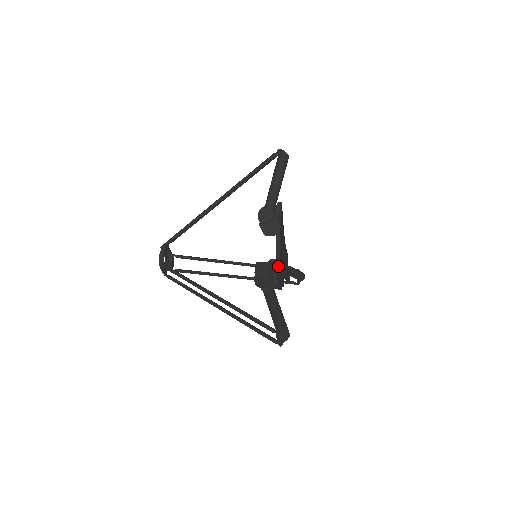
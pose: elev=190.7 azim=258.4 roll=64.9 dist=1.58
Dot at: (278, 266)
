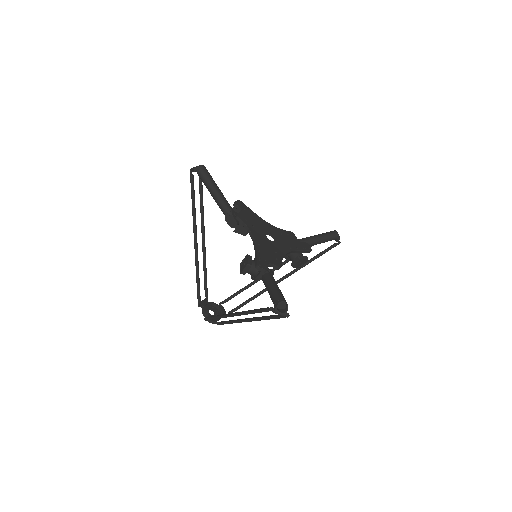
Dot at: (256, 252)
